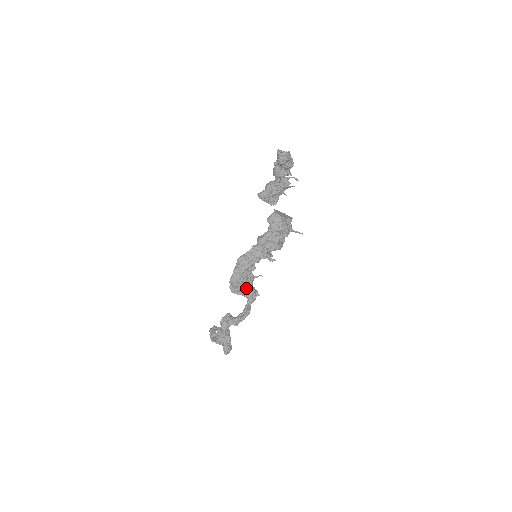
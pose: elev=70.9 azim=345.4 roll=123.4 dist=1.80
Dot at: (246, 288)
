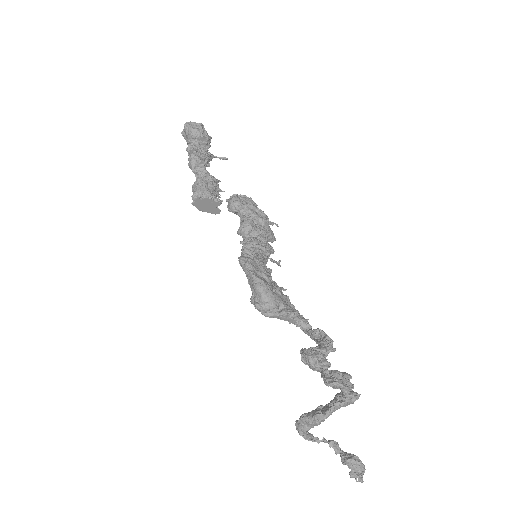
Dot at: (285, 303)
